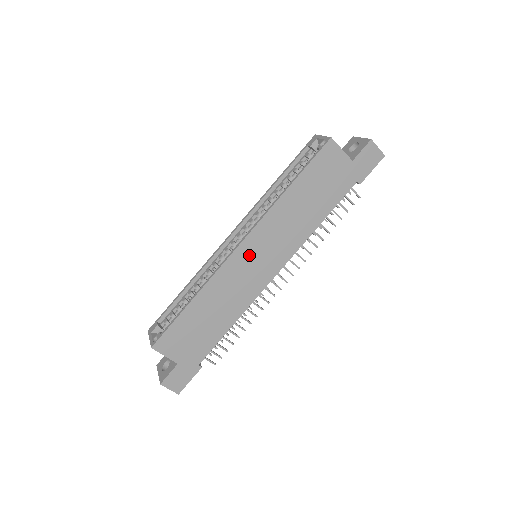
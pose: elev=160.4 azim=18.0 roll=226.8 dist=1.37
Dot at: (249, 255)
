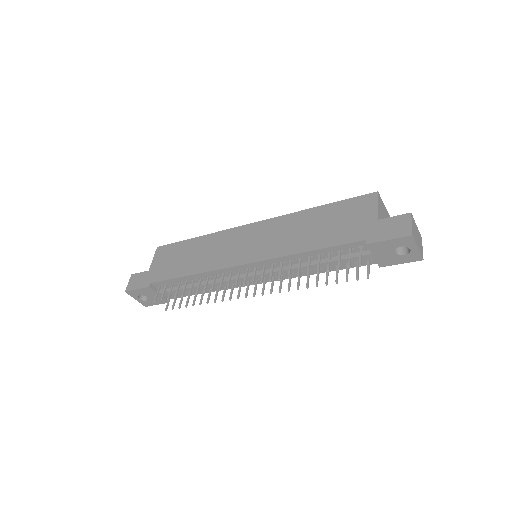
Dot at: (248, 235)
